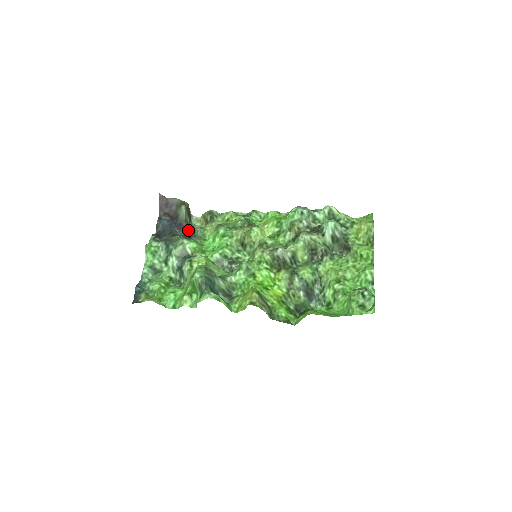
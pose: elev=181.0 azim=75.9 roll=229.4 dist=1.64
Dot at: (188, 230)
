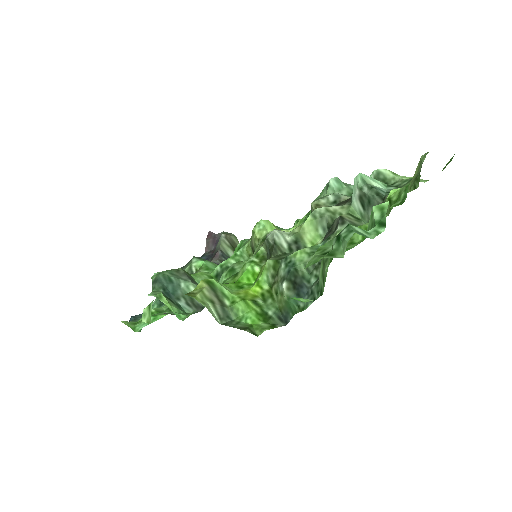
Dot at: (221, 260)
